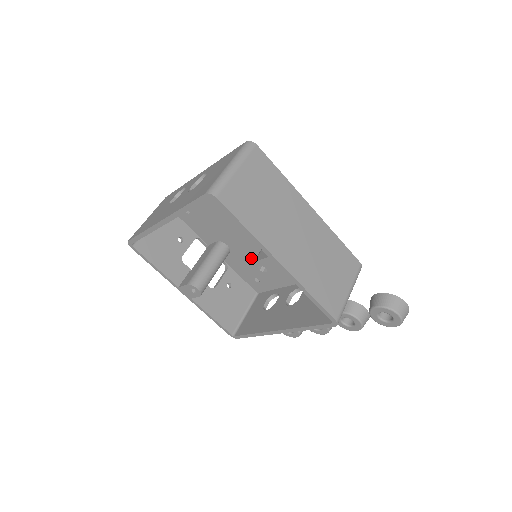
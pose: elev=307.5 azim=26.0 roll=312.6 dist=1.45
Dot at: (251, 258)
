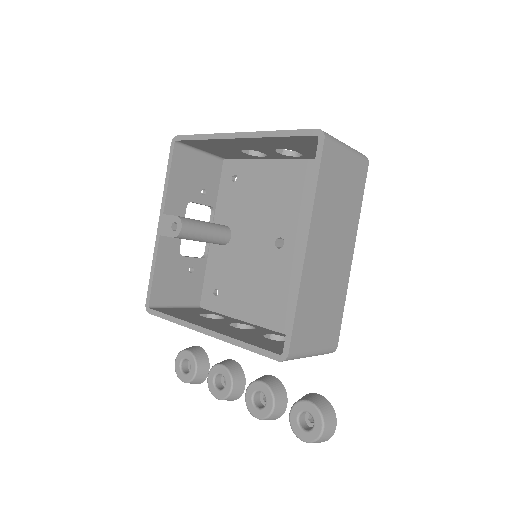
Dot at: (238, 265)
